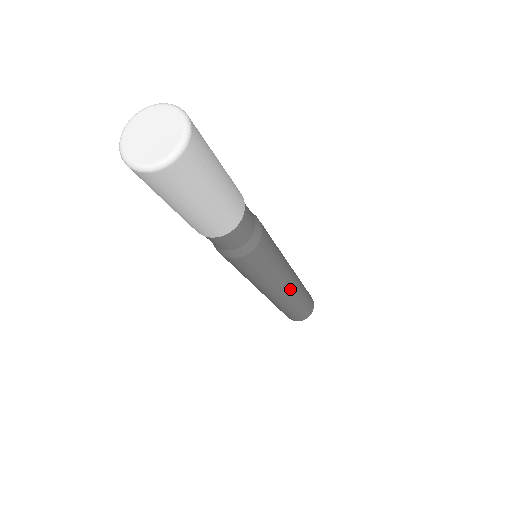
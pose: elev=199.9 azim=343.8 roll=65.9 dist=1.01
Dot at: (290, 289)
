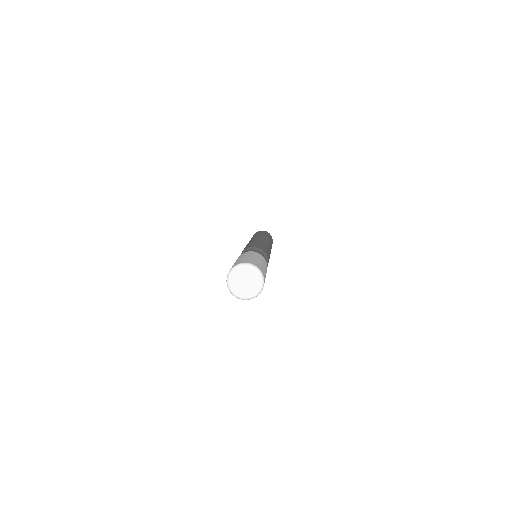
Dot at: occluded
